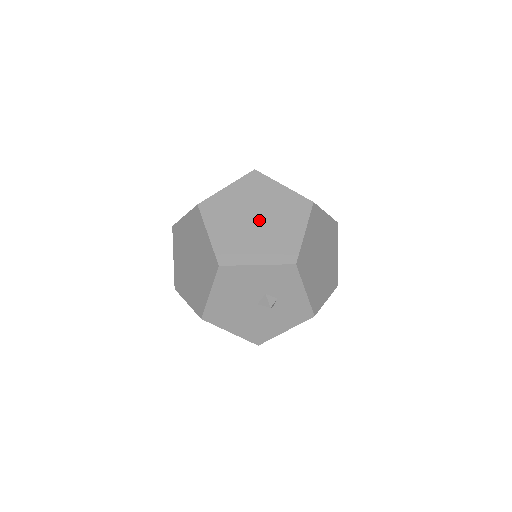
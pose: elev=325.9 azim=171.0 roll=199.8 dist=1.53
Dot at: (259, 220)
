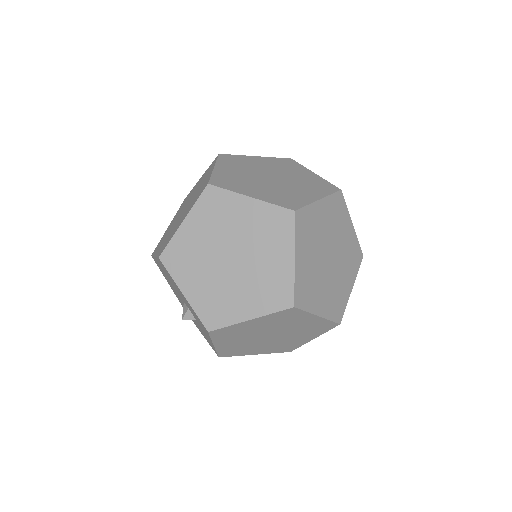
Dot at: (232, 262)
